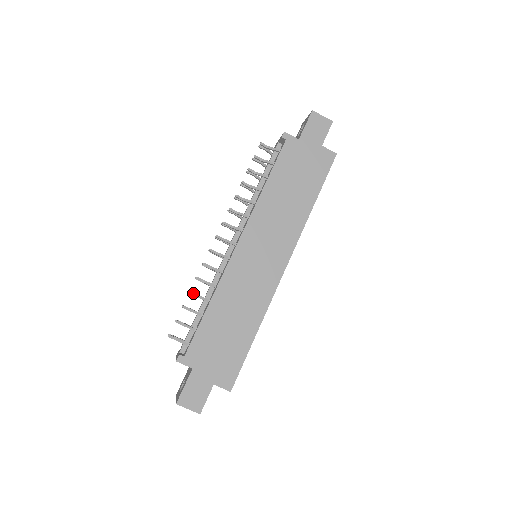
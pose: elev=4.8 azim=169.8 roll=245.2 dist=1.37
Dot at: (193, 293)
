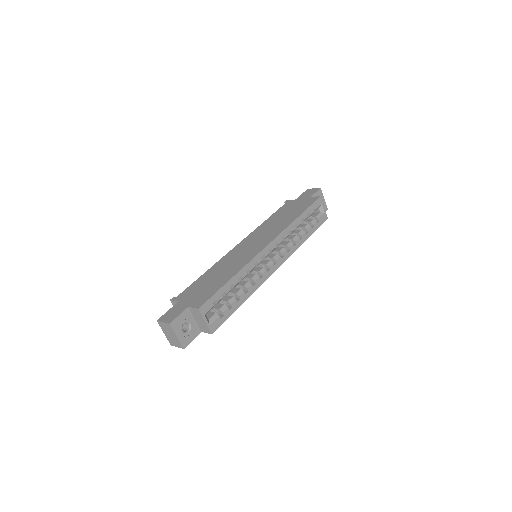
Dot at: occluded
